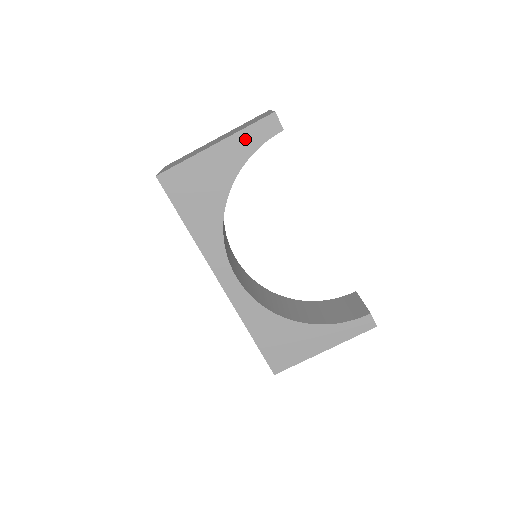
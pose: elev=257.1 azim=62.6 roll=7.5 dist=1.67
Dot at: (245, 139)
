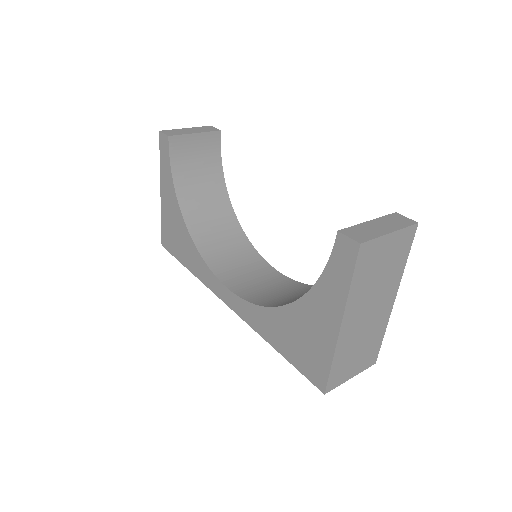
Dot at: (164, 169)
